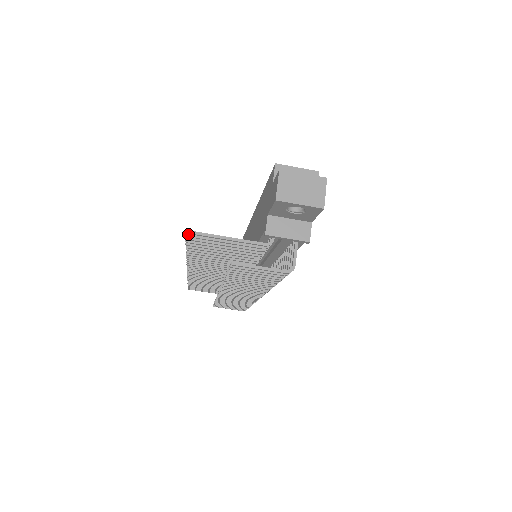
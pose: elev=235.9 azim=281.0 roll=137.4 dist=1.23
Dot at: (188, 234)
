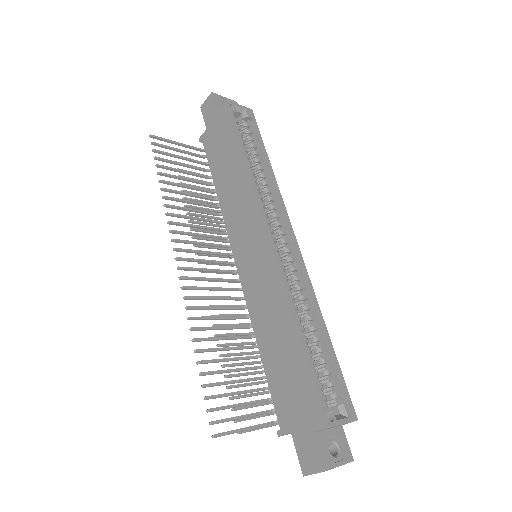
Dot at: occluded
